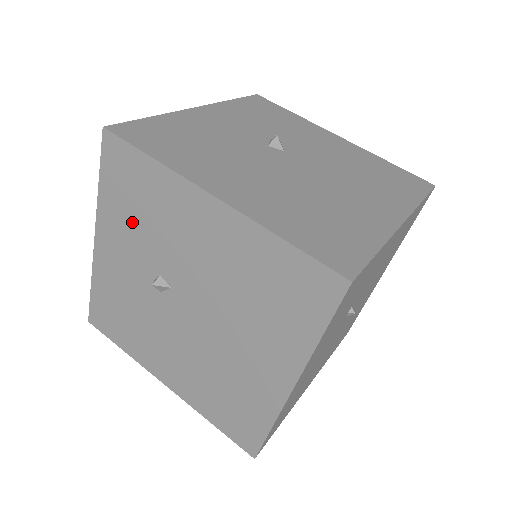
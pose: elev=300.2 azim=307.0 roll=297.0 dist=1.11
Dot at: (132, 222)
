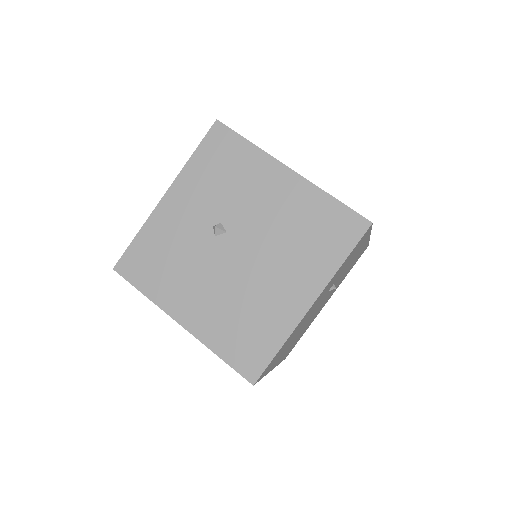
Dot at: (212, 182)
